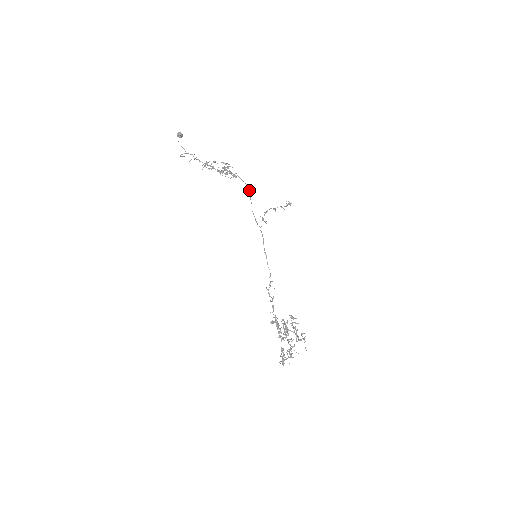
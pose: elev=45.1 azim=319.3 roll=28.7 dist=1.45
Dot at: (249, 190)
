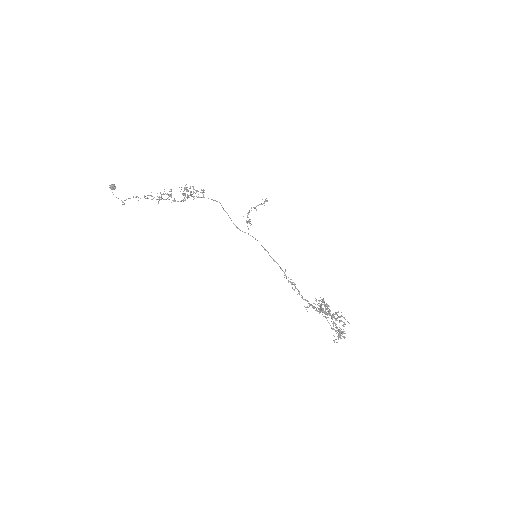
Dot at: (220, 203)
